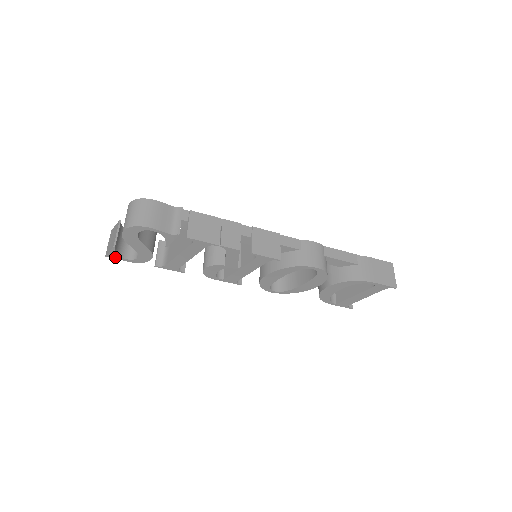
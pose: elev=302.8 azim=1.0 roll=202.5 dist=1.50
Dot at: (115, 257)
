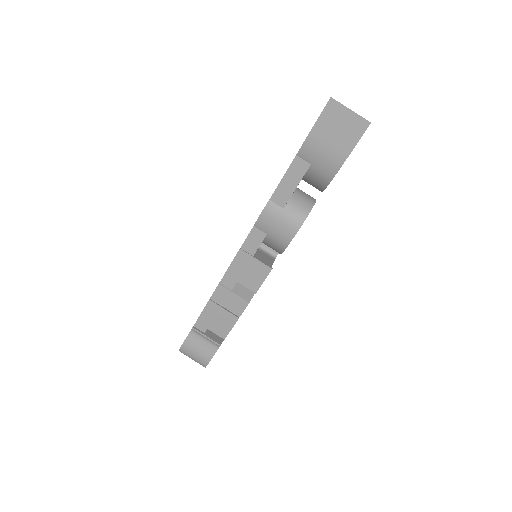
Dot at: occluded
